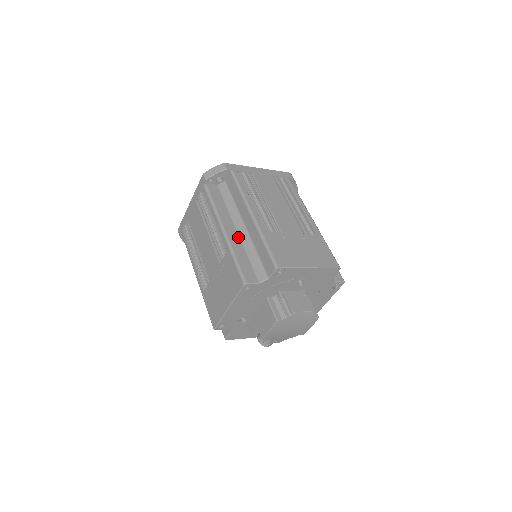
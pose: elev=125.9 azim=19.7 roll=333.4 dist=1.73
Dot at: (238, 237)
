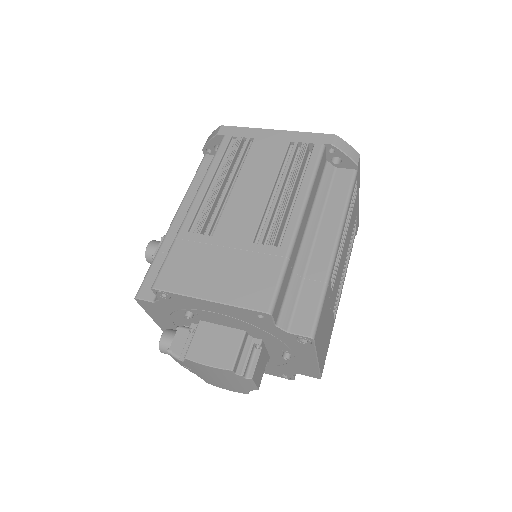
Dot at: (300, 244)
